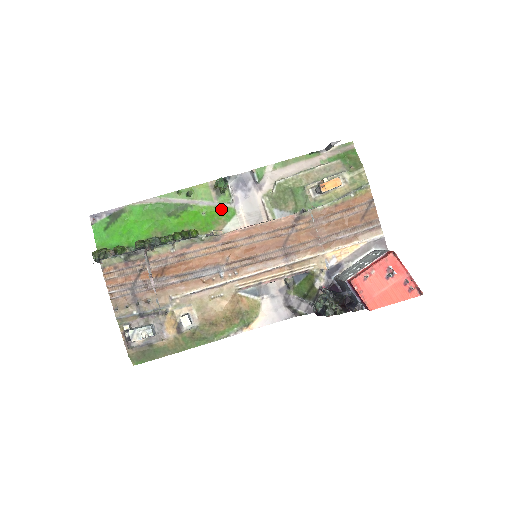
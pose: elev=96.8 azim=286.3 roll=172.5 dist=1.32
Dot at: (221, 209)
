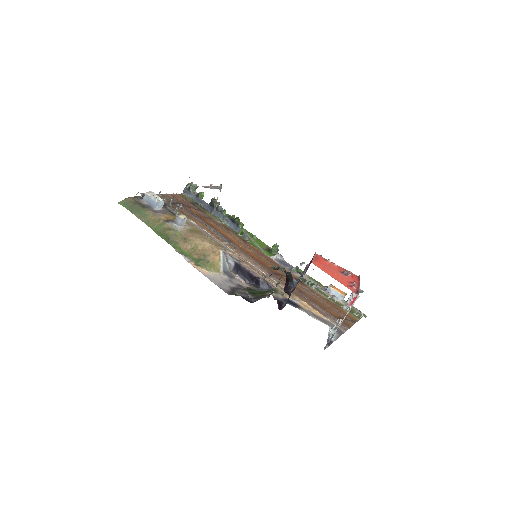
Dot at: occluded
